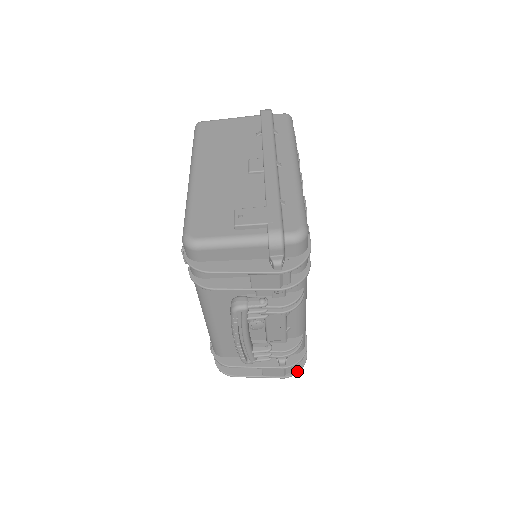
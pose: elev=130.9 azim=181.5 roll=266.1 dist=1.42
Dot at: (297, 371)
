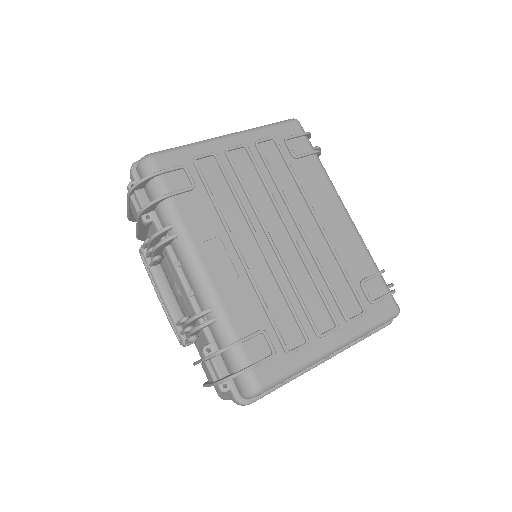
Dot at: (224, 378)
